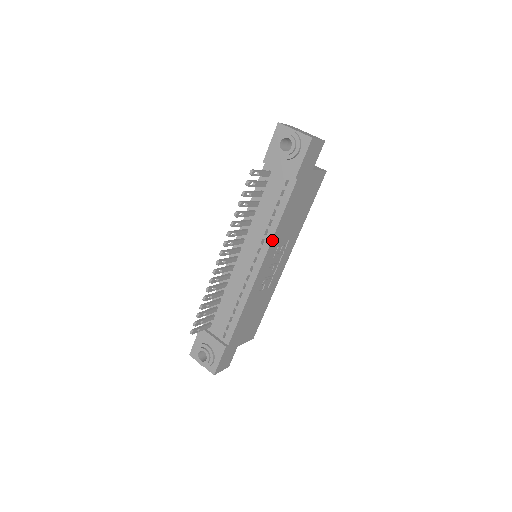
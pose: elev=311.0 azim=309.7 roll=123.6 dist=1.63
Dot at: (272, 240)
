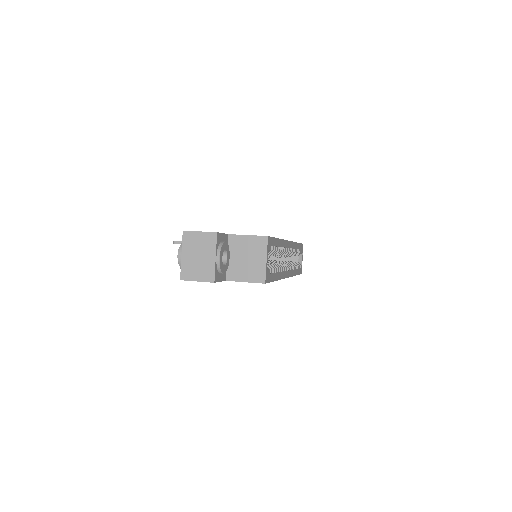
Dot at: occluded
